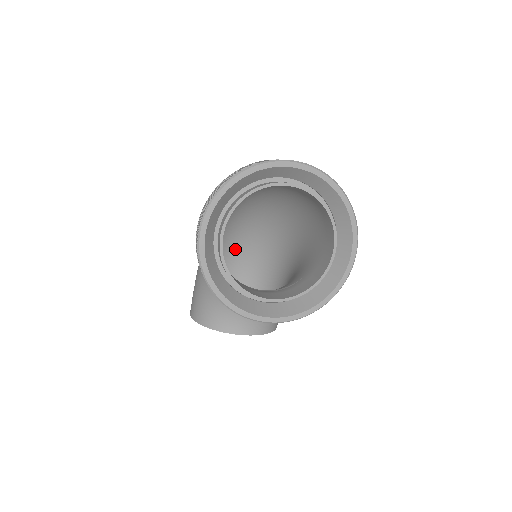
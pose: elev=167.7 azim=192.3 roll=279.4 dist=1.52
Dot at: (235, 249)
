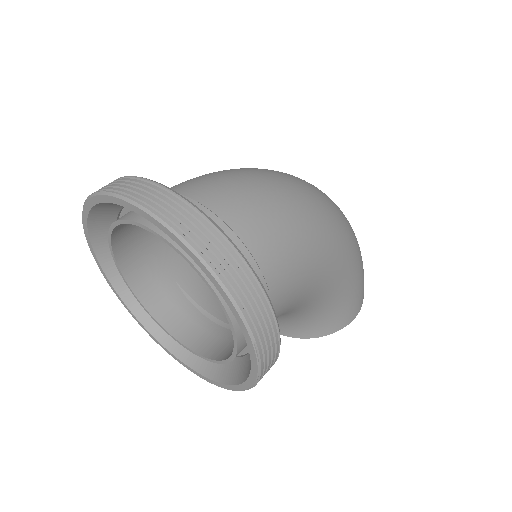
Dot at: occluded
